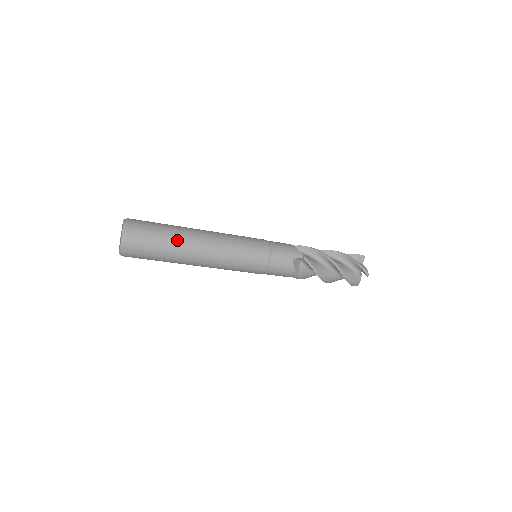
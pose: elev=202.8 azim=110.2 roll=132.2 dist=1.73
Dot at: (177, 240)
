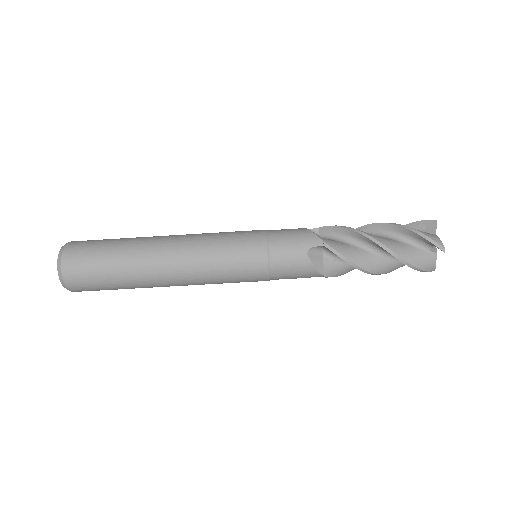
Dot at: (128, 257)
